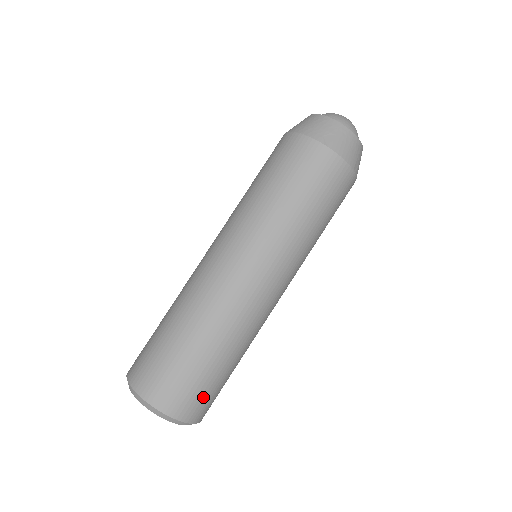
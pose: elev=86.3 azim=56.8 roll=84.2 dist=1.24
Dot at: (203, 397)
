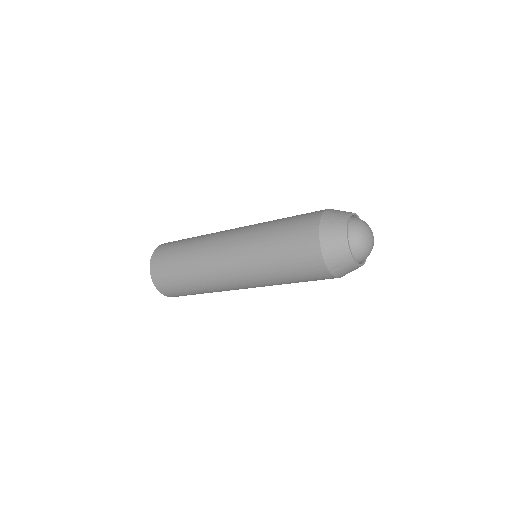
Dot at: occluded
